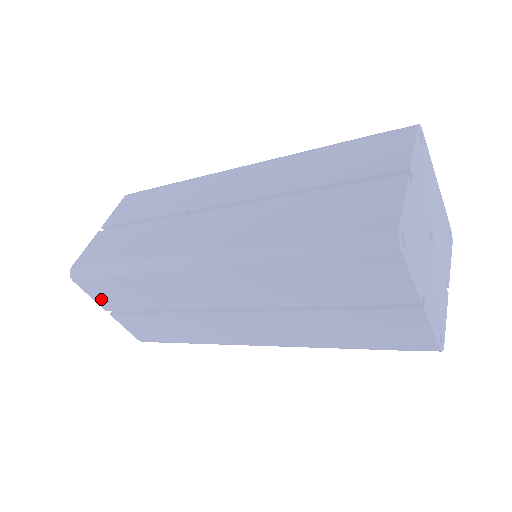
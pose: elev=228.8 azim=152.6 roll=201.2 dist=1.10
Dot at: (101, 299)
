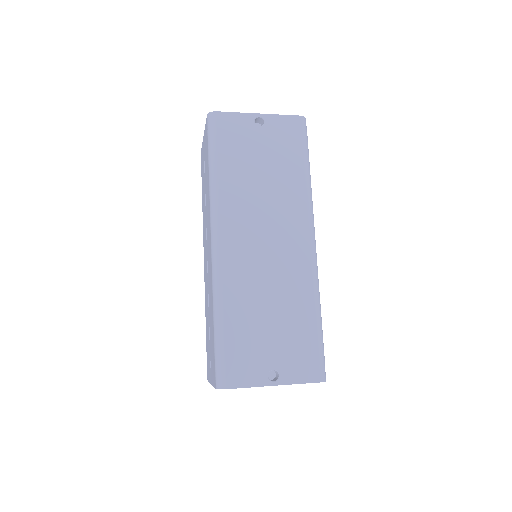
Dot at: occluded
